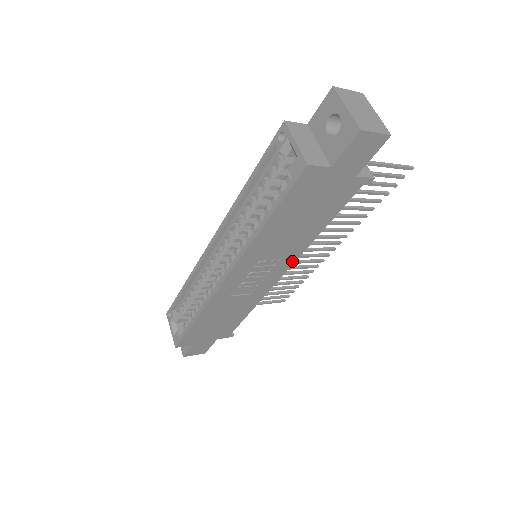
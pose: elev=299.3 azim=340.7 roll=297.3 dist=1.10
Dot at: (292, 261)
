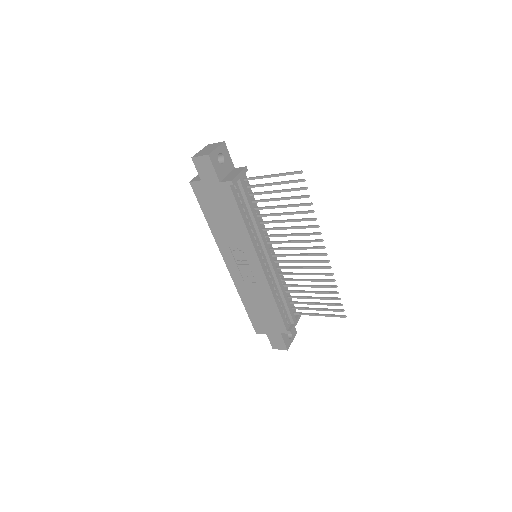
Dot at: (254, 251)
